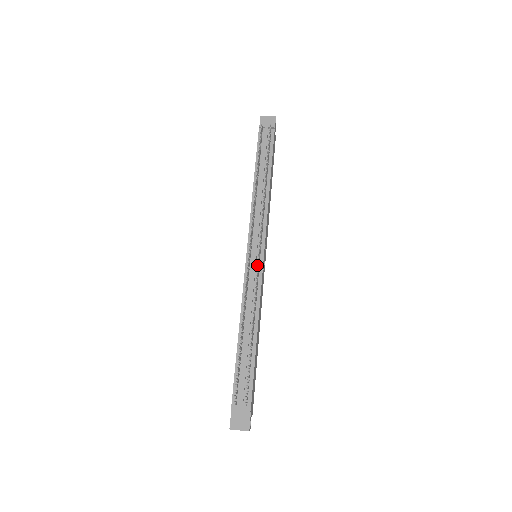
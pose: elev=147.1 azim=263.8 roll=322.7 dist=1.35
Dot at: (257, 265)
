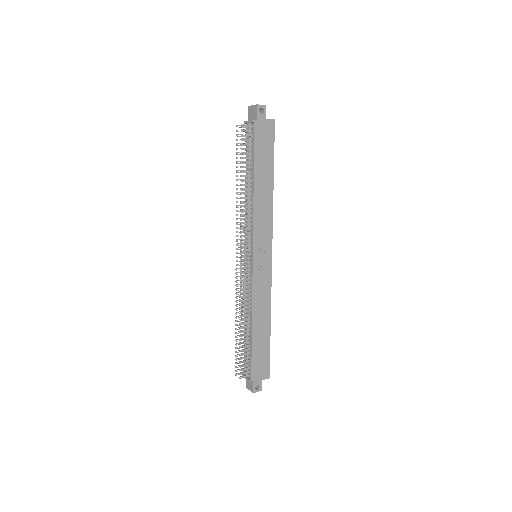
Dot at: (250, 268)
